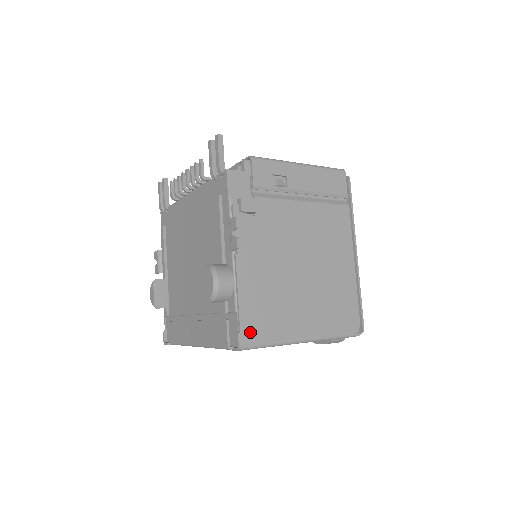
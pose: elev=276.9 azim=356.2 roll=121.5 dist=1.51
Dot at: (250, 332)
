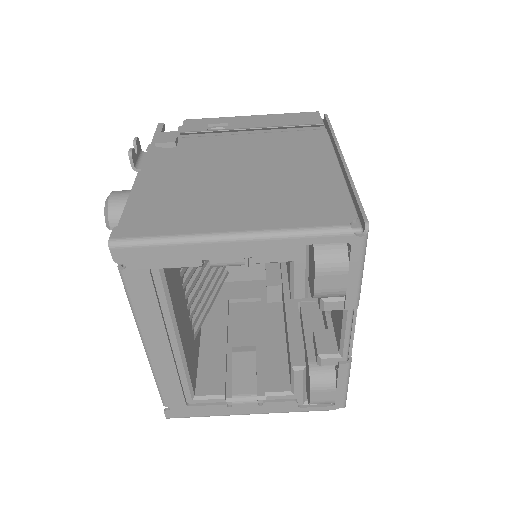
Dot at: (134, 226)
